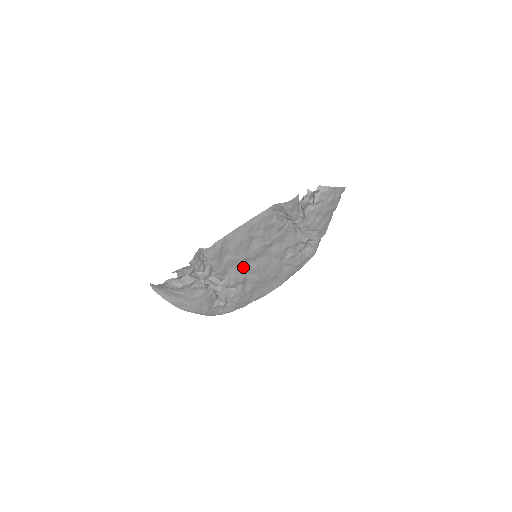
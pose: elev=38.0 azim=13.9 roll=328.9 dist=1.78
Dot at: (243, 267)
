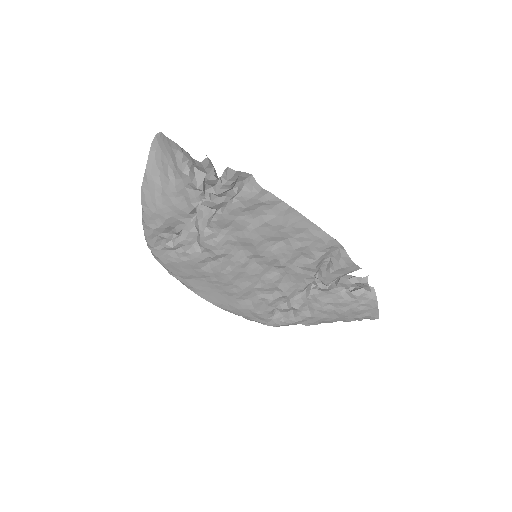
Dot at: (237, 246)
